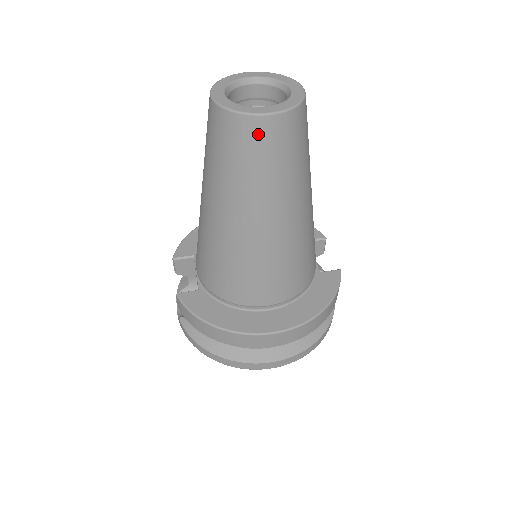
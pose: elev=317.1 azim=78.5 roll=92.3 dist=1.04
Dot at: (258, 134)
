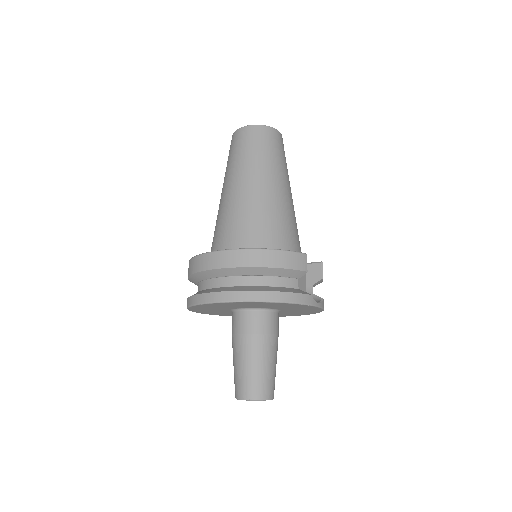
Dot at: (239, 136)
